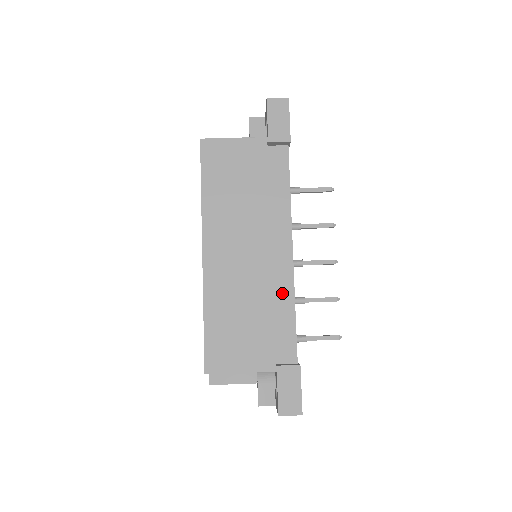
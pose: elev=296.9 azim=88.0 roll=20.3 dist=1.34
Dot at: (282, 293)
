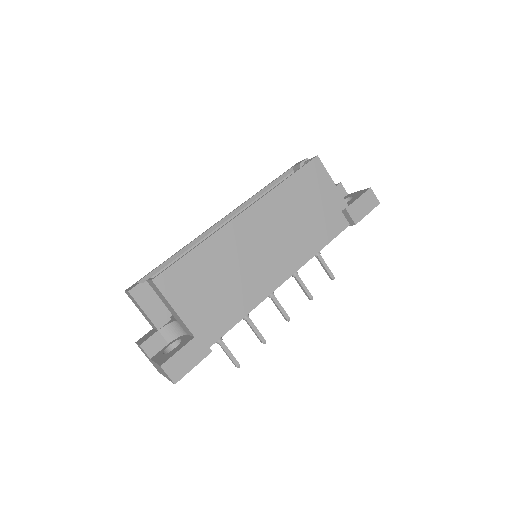
Dot at: (251, 296)
